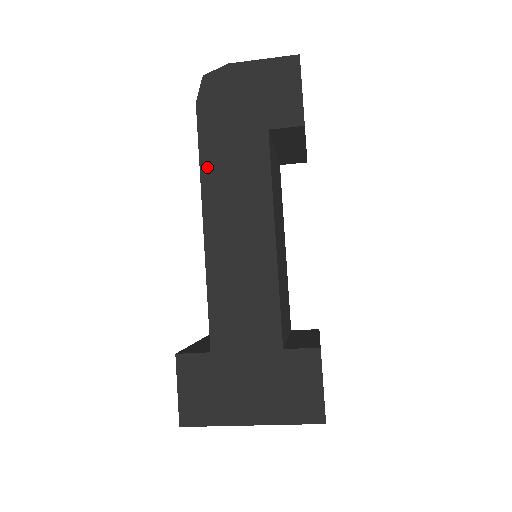
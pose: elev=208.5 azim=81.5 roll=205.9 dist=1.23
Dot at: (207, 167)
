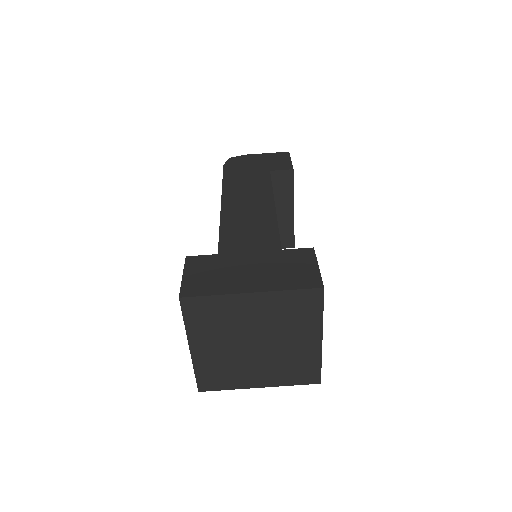
Dot at: (227, 183)
